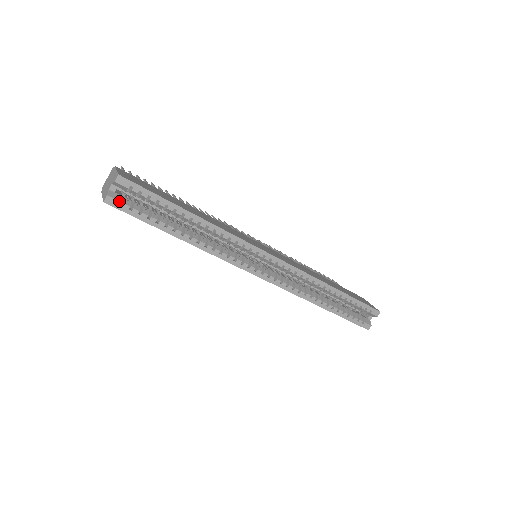
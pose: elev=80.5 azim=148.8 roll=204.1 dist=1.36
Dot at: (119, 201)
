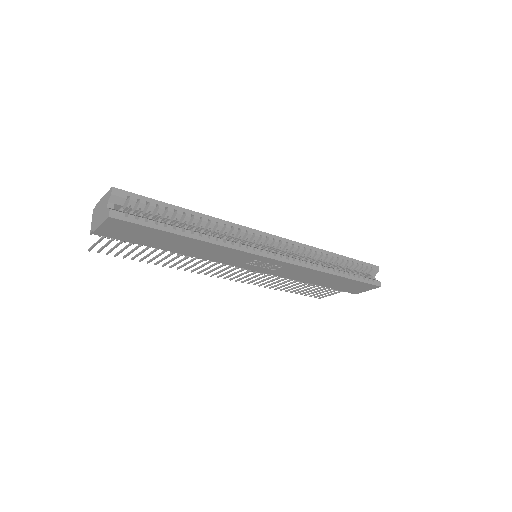
Dot at: (123, 213)
